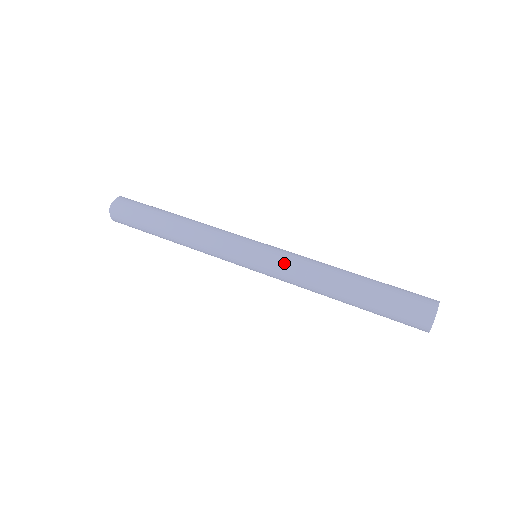
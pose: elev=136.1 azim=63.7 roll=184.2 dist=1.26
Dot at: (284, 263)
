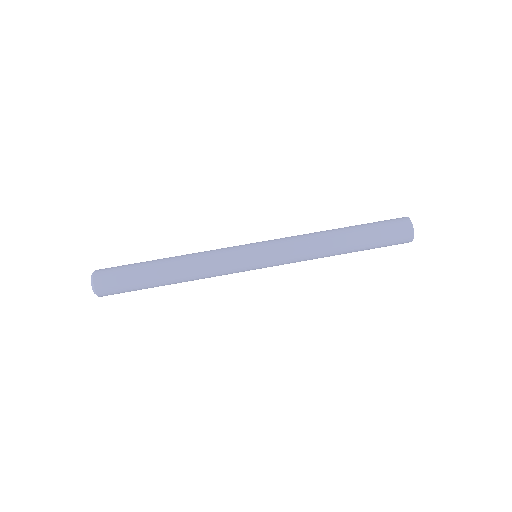
Dot at: (286, 241)
